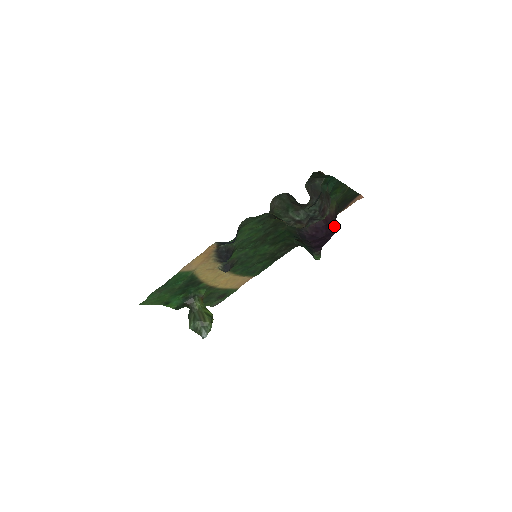
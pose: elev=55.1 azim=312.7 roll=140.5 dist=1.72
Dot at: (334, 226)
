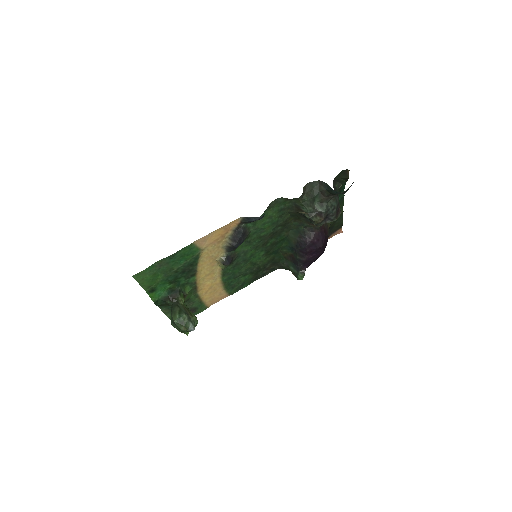
Dot at: occluded
